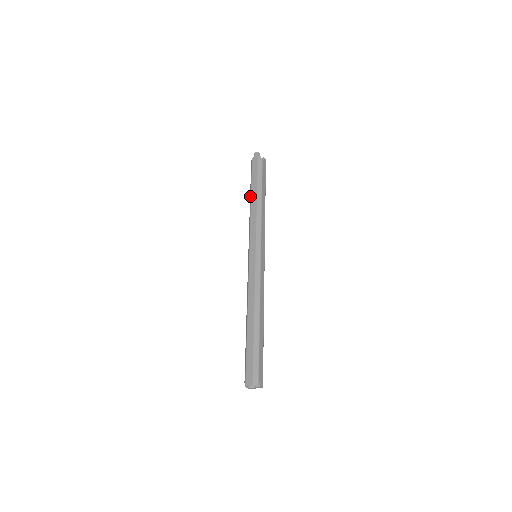
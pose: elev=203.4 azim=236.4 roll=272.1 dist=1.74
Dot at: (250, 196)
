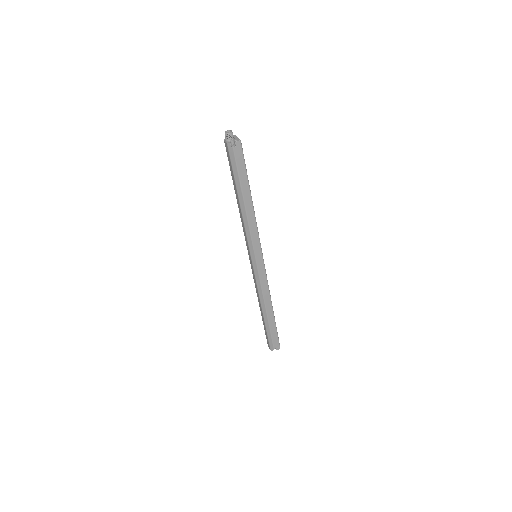
Dot at: (235, 191)
